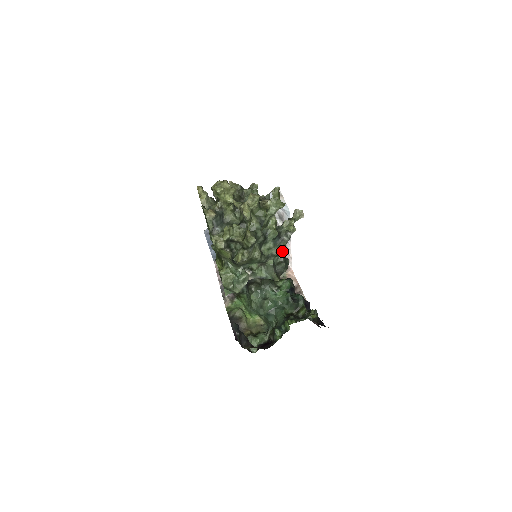
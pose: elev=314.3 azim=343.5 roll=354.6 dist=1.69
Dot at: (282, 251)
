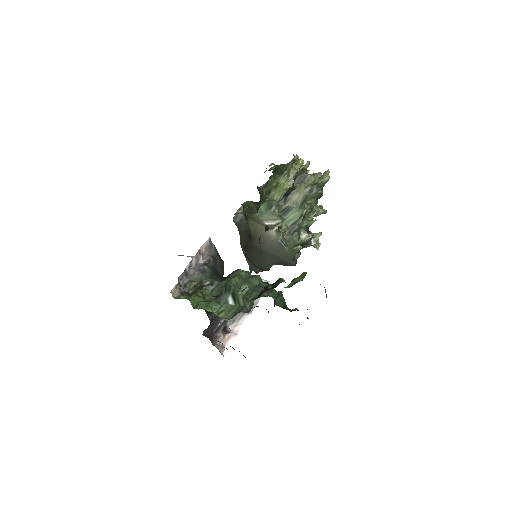
Dot at: occluded
